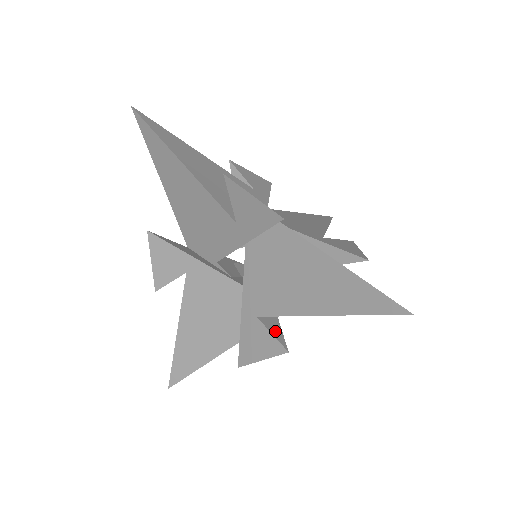
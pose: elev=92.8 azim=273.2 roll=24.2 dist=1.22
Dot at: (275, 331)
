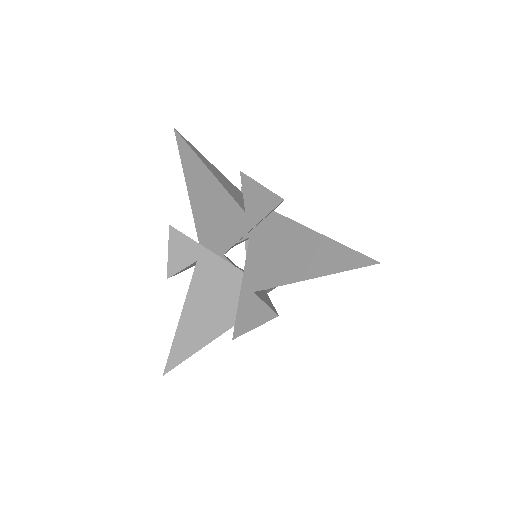
Dot at: (268, 304)
